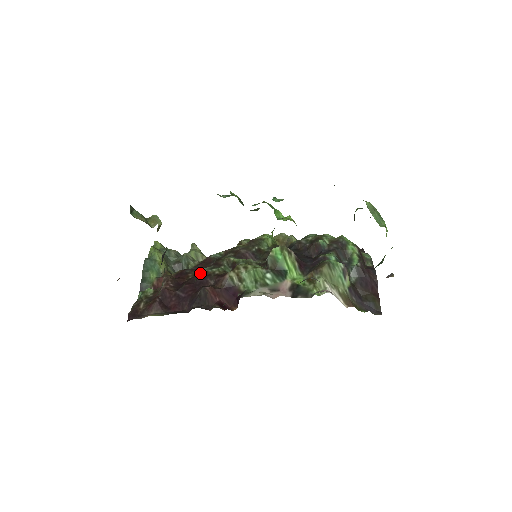
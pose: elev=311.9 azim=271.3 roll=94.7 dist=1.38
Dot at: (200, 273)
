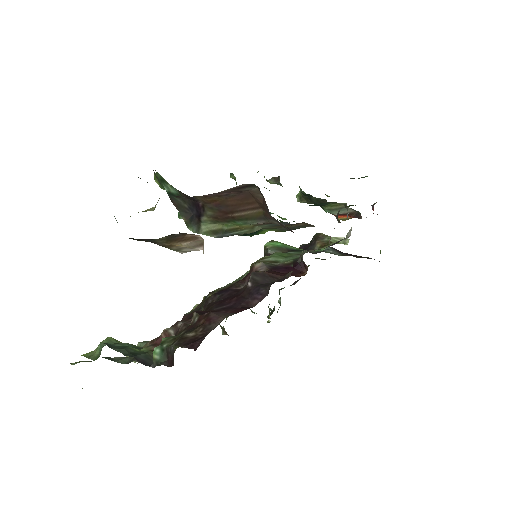
Dot at: (213, 296)
